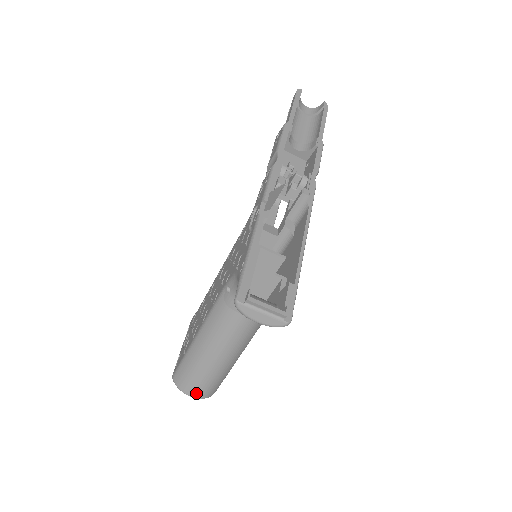
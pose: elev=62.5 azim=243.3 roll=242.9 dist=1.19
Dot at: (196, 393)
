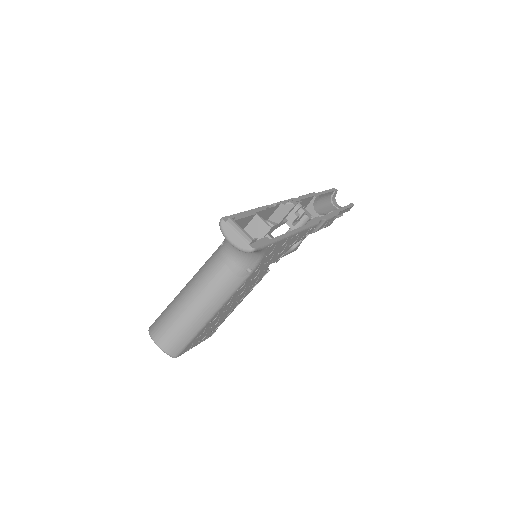
Dot at: (161, 340)
